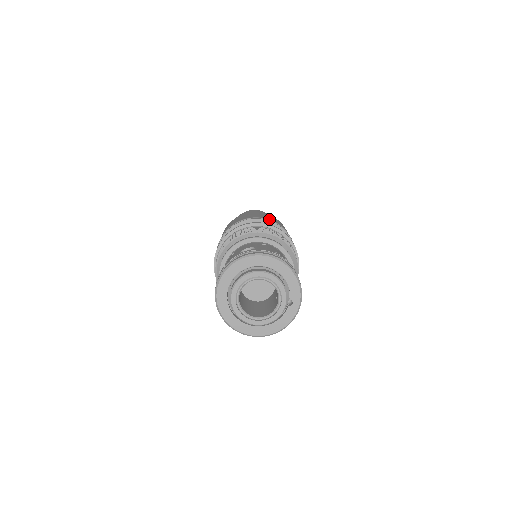
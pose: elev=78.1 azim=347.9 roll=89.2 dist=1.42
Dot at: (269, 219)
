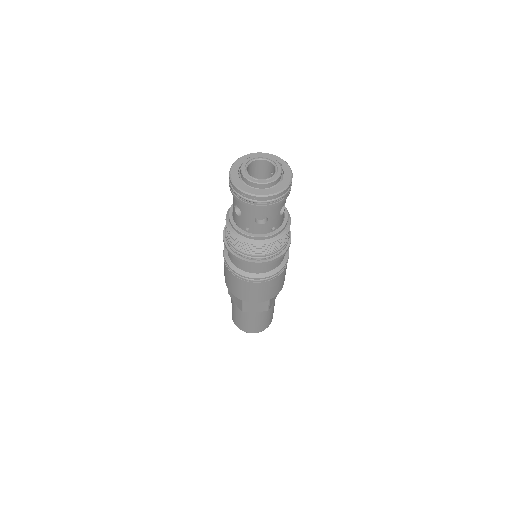
Dot at: occluded
